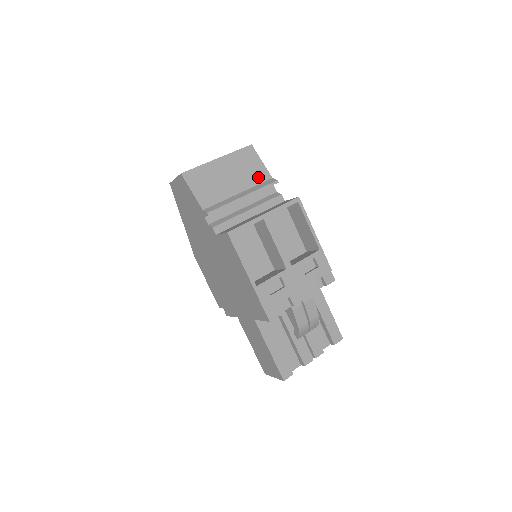
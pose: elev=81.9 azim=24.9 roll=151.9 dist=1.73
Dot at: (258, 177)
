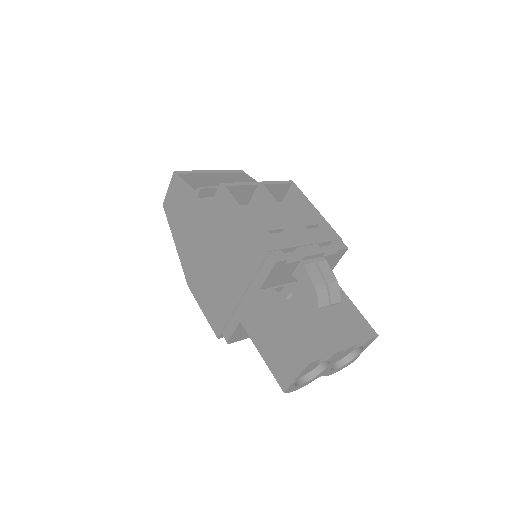
Dot at: occluded
